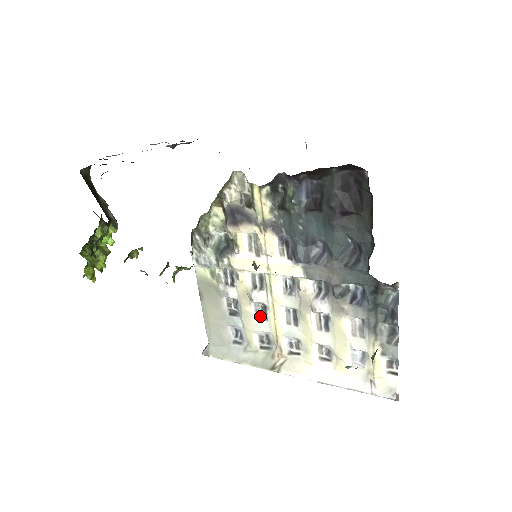
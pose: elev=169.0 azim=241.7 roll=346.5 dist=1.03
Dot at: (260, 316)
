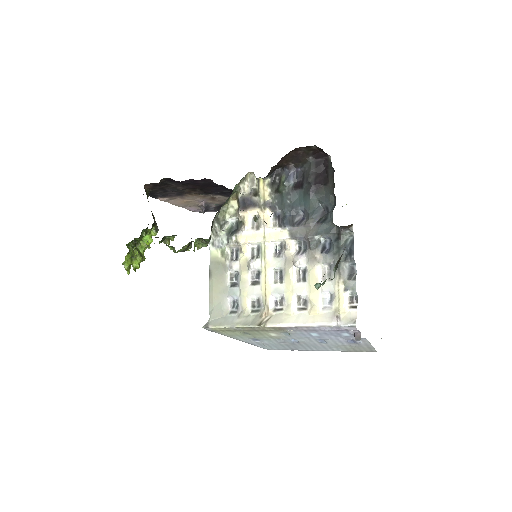
Dot at: (254, 282)
